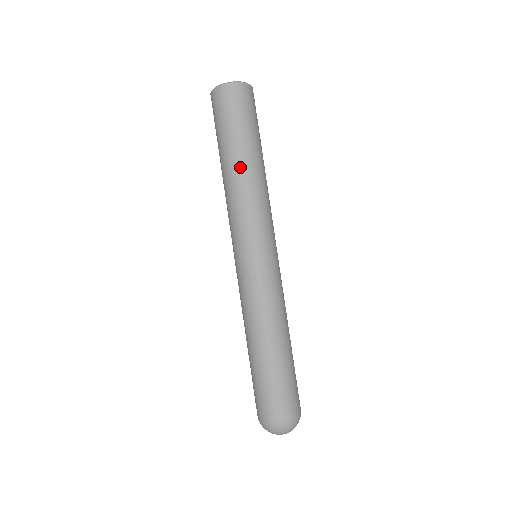
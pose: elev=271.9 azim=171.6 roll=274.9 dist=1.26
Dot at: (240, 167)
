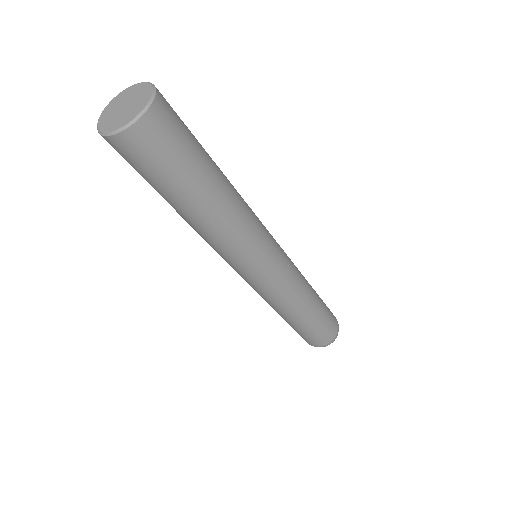
Dot at: (215, 209)
